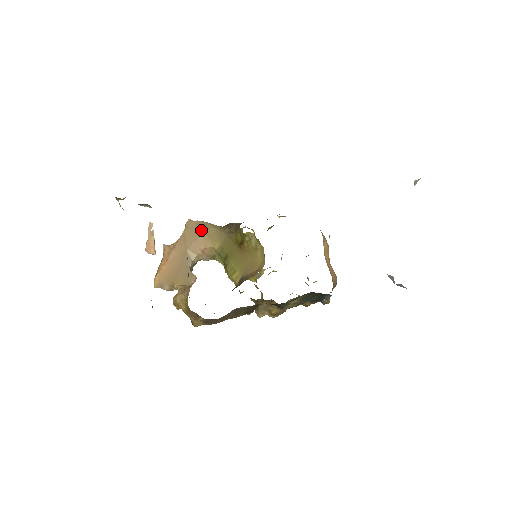
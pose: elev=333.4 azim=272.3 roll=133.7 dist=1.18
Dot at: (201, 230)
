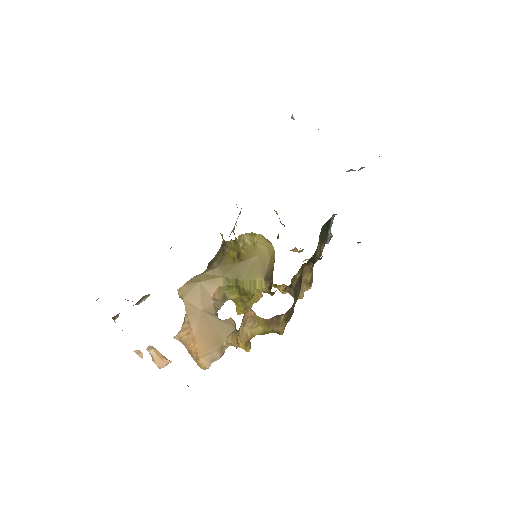
Dot at: (197, 284)
